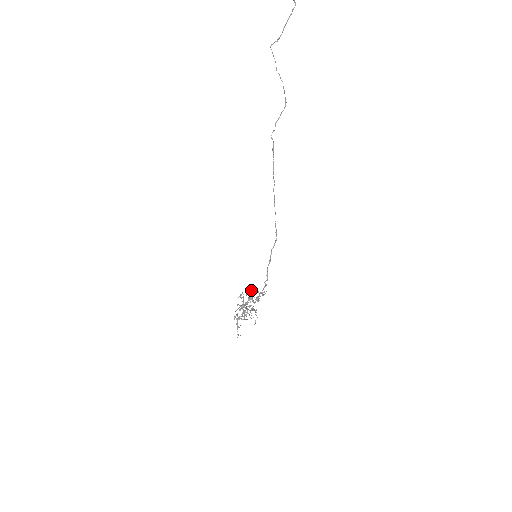
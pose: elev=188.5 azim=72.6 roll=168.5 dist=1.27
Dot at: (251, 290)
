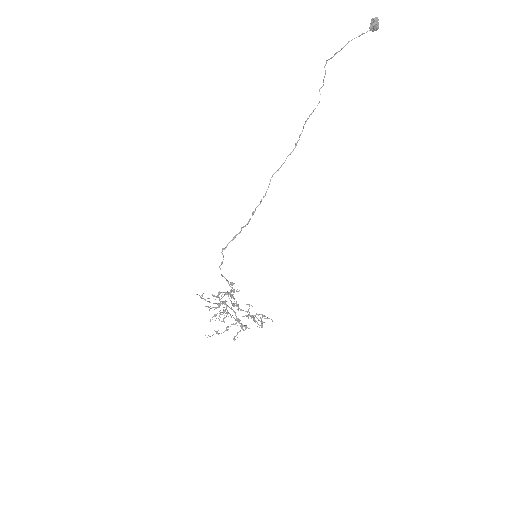
Dot at: (231, 284)
